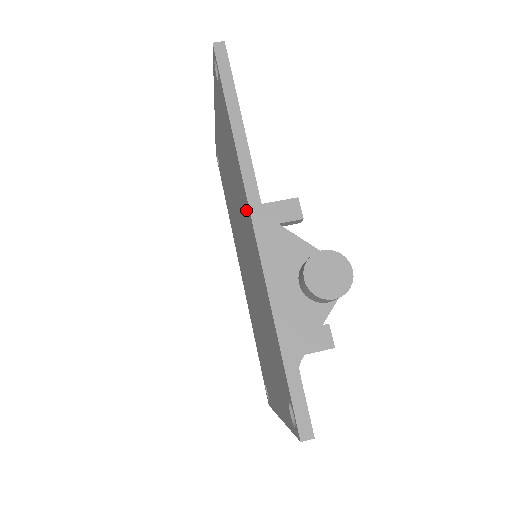
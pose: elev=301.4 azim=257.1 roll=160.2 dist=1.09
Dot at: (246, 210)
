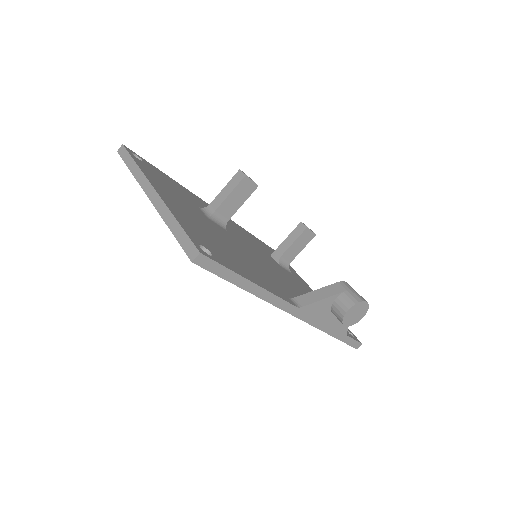
Dot at: occluded
